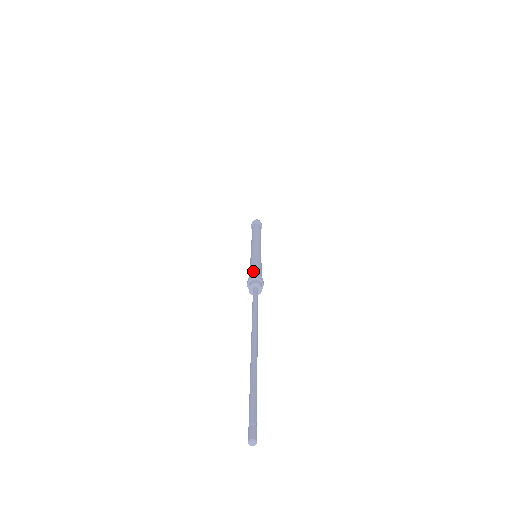
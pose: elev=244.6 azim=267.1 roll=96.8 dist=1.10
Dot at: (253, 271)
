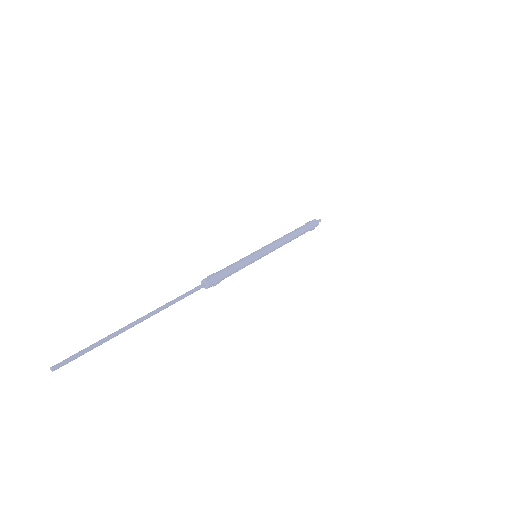
Dot at: (220, 270)
